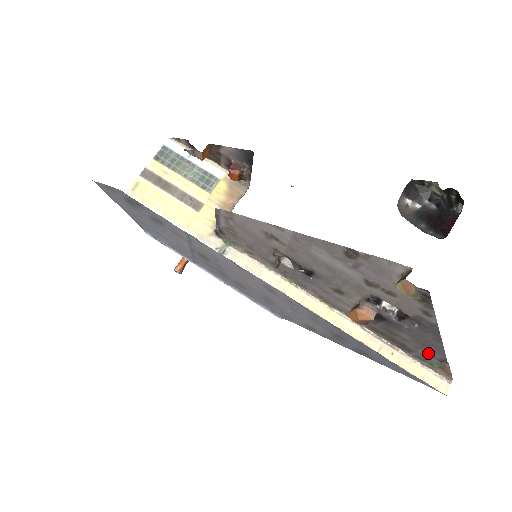
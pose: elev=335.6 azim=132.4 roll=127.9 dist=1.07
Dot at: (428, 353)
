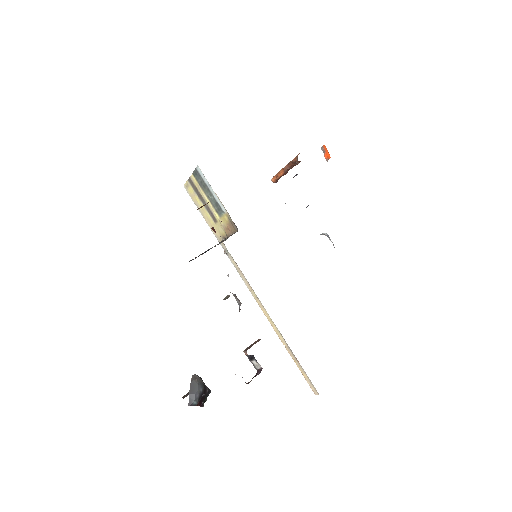
Dot at: occluded
